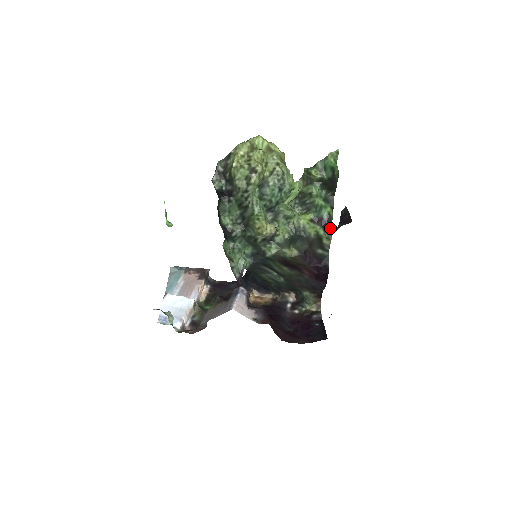
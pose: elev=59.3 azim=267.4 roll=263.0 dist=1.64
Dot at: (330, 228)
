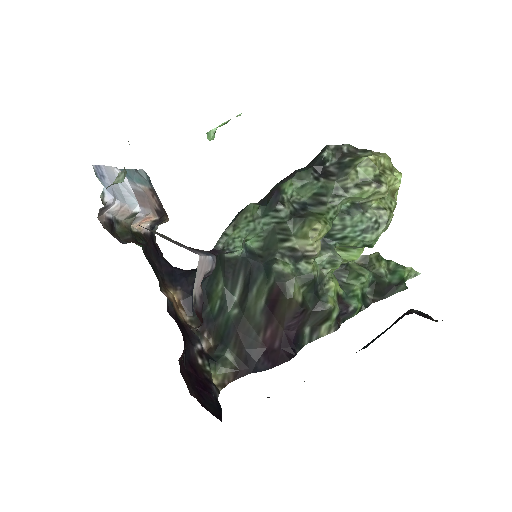
Dot at: (340, 323)
